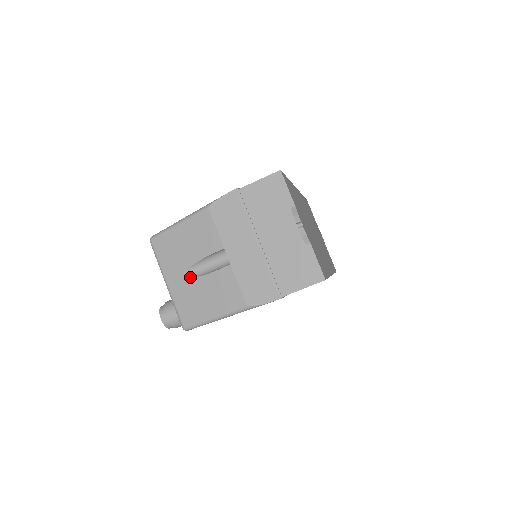
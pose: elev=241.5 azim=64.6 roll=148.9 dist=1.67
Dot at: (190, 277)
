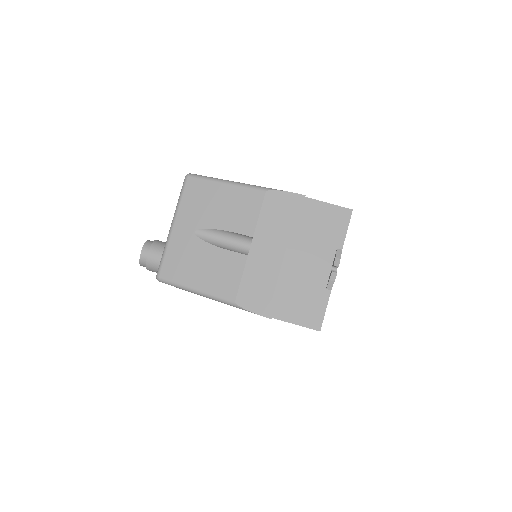
Dot at: (200, 237)
